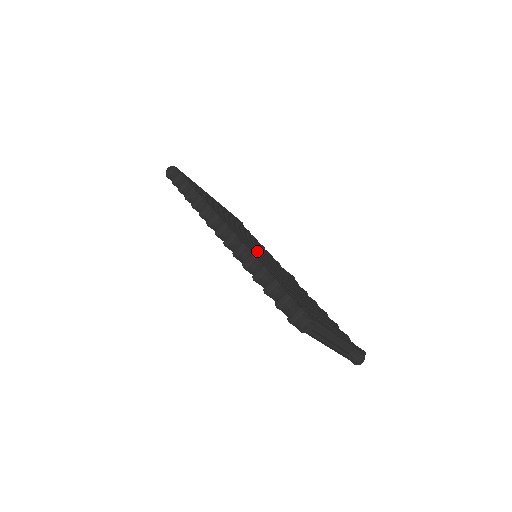
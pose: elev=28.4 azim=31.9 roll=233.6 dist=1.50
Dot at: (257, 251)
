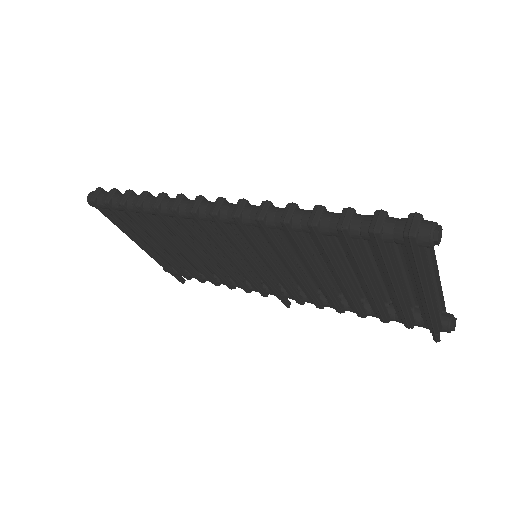
Dot at: occluded
